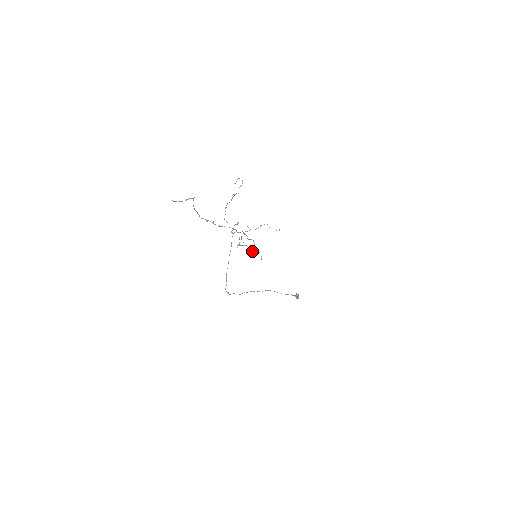
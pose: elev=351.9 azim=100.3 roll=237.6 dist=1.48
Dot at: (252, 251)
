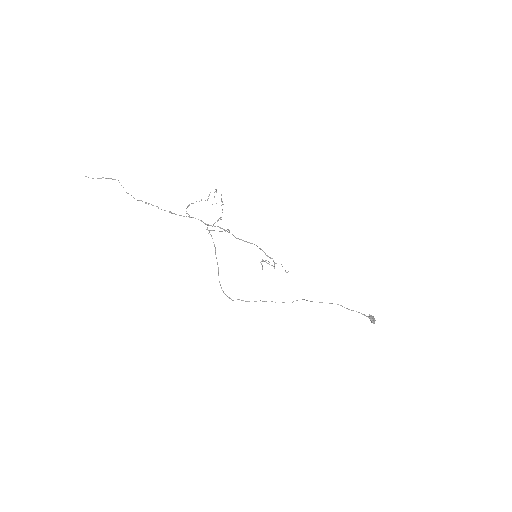
Dot at: occluded
